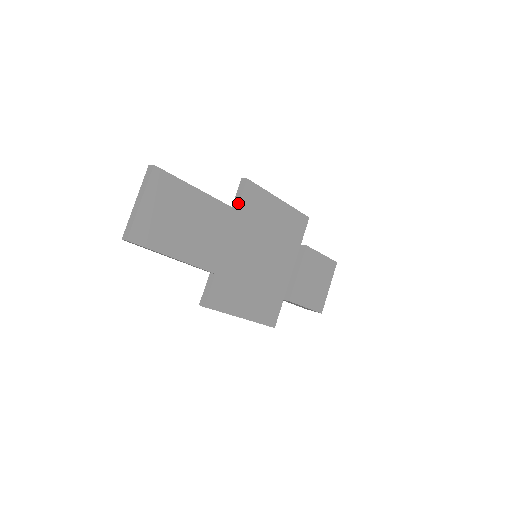
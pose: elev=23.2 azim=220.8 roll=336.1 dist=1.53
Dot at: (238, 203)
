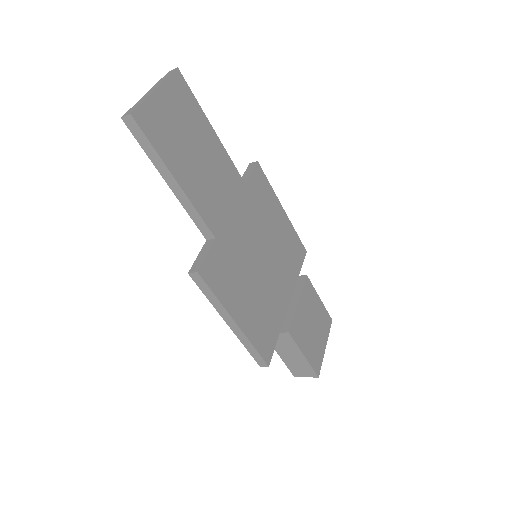
Dot at: (247, 179)
